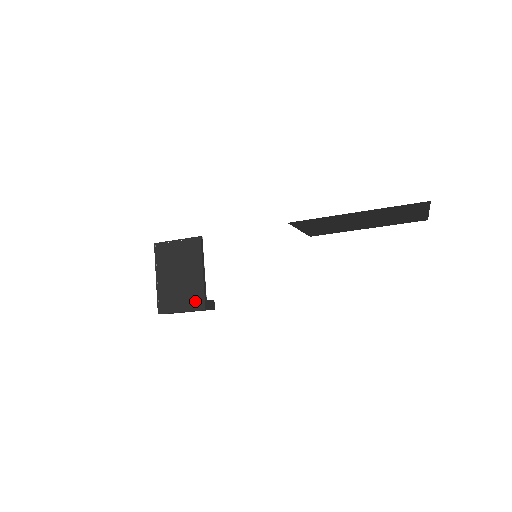
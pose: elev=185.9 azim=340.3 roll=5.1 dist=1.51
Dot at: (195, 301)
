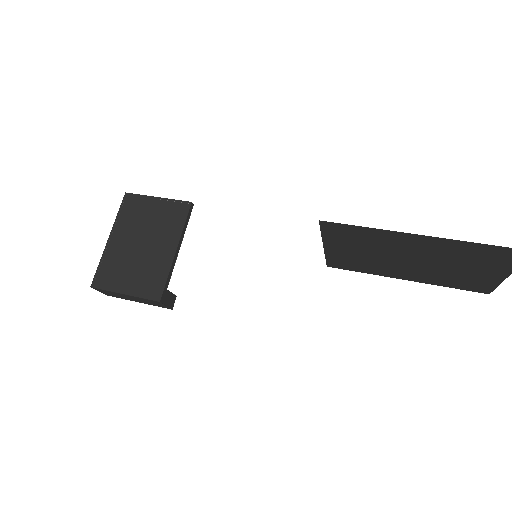
Dot at: (150, 285)
